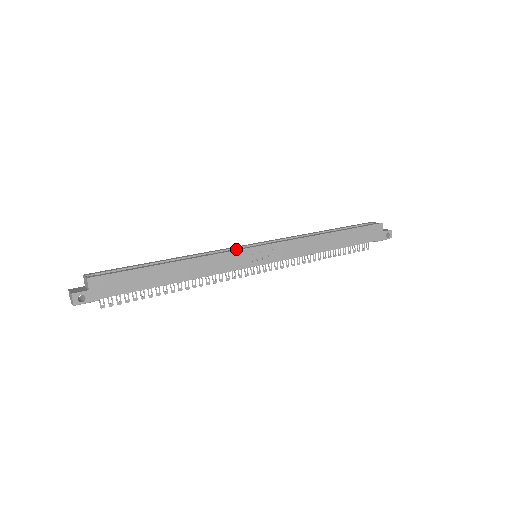
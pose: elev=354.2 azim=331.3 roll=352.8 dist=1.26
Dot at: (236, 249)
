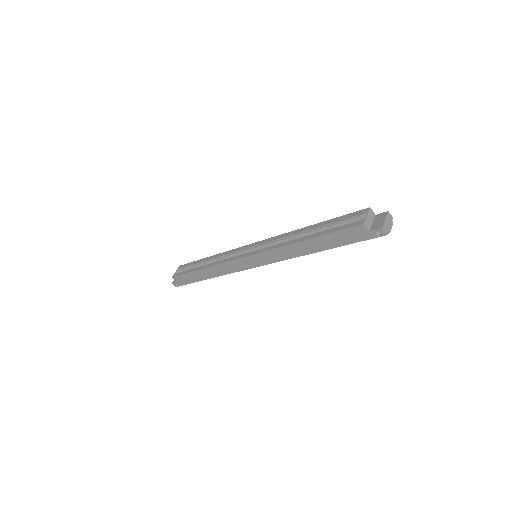
Dot at: (234, 258)
